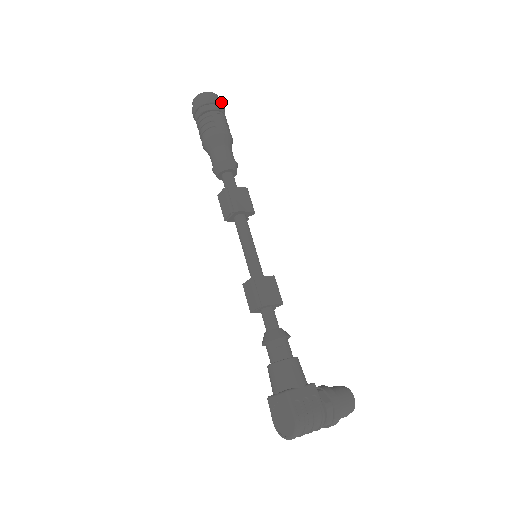
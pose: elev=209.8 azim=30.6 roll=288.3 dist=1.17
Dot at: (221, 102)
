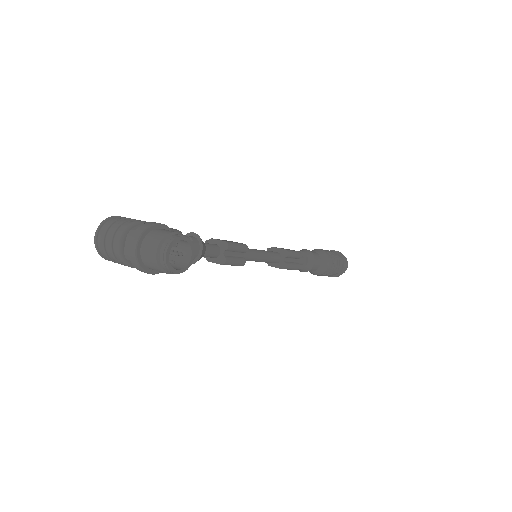
Dot at: (341, 253)
